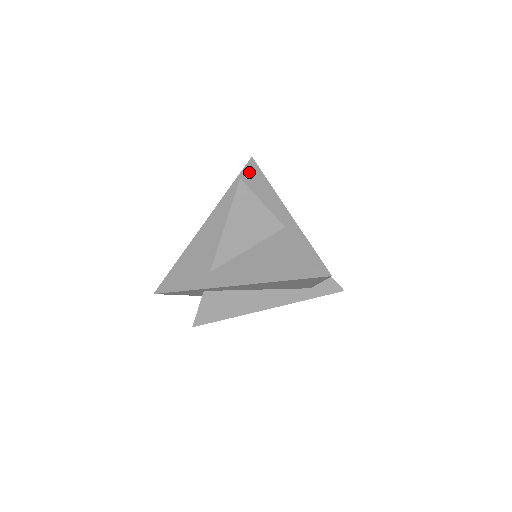
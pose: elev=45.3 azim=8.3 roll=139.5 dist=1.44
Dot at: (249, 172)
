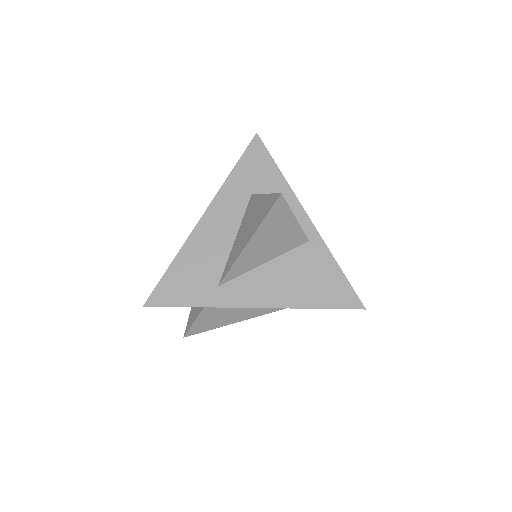
Dot at: (255, 155)
